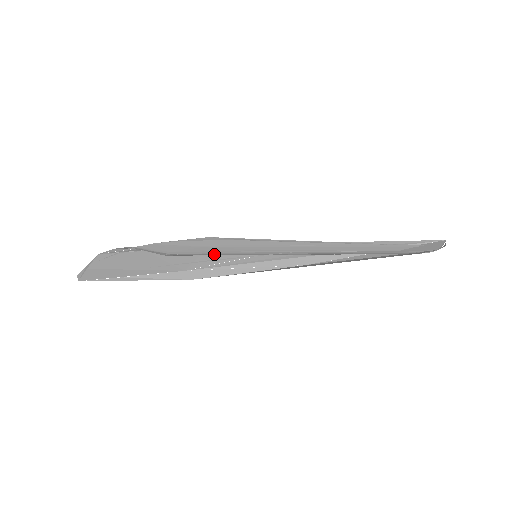
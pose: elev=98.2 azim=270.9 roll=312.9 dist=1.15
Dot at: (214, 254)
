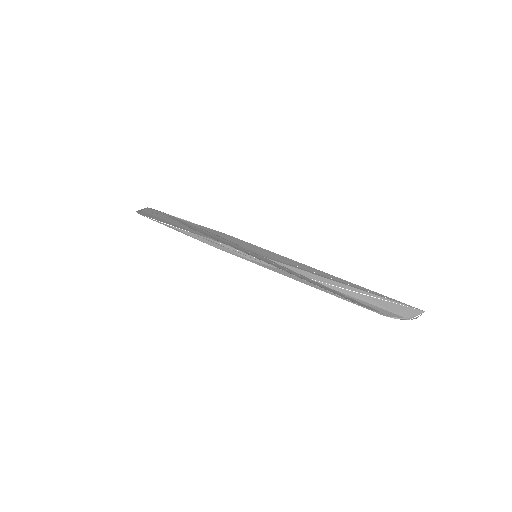
Dot at: (224, 243)
